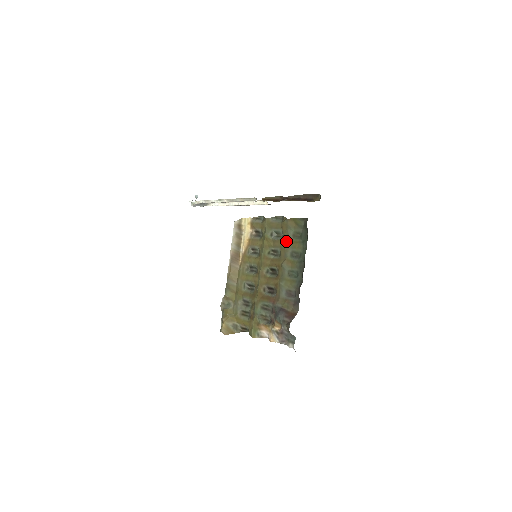
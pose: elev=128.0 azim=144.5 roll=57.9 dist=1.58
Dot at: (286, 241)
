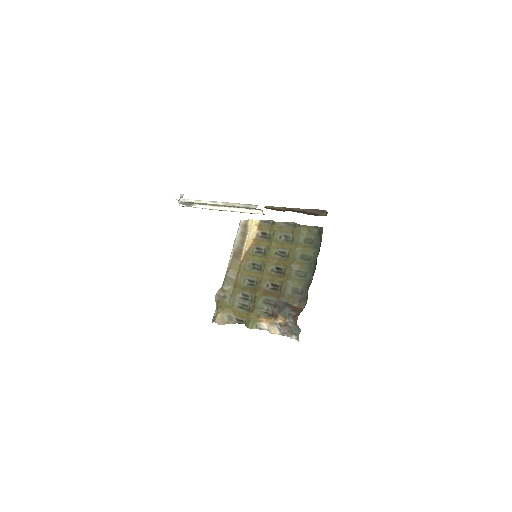
Dot at: (297, 244)
